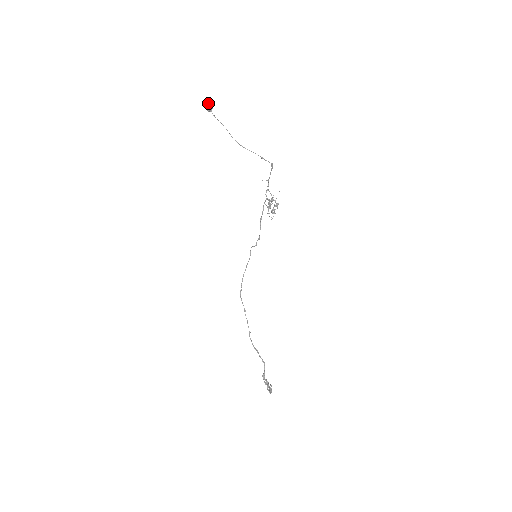
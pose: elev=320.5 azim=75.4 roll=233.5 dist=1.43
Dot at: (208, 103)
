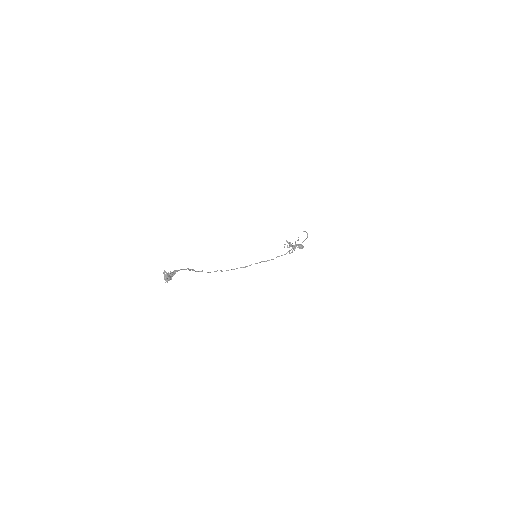
Dot at: (301, 244)
